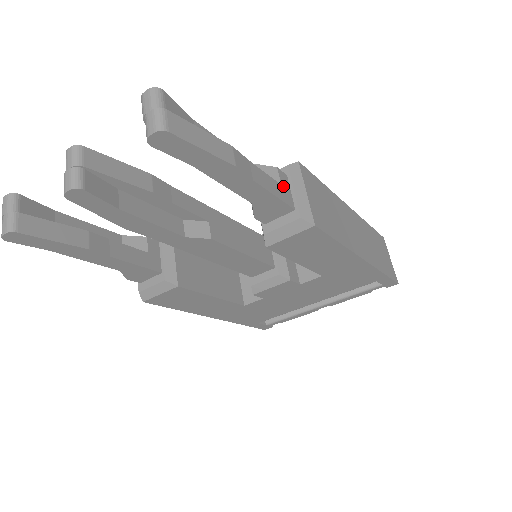
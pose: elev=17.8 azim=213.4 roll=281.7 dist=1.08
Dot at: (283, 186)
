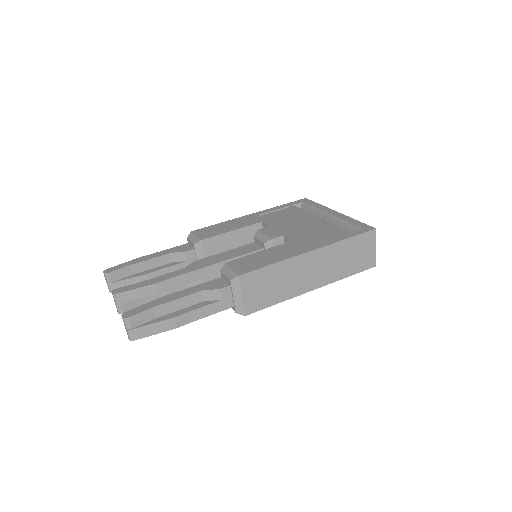
Dot at: (224, 299)
